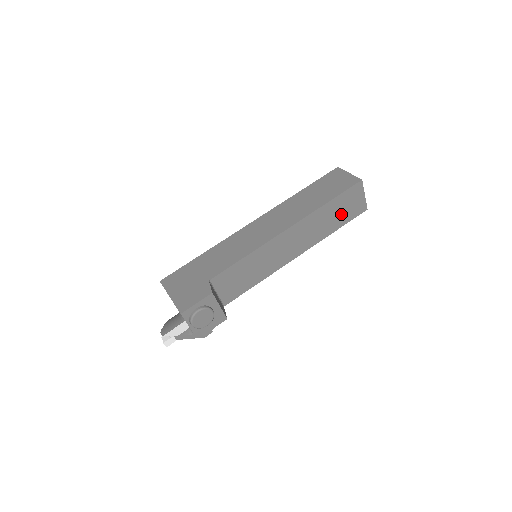
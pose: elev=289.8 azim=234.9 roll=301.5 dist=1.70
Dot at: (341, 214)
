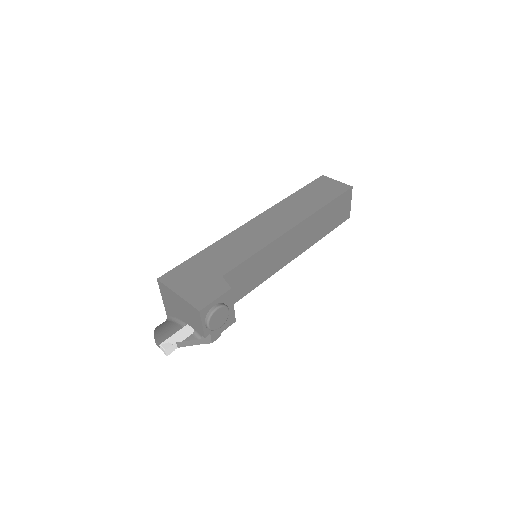
Dot at: (332, 219)
